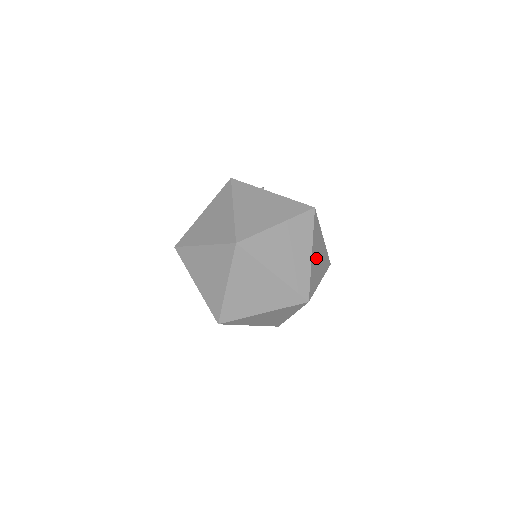
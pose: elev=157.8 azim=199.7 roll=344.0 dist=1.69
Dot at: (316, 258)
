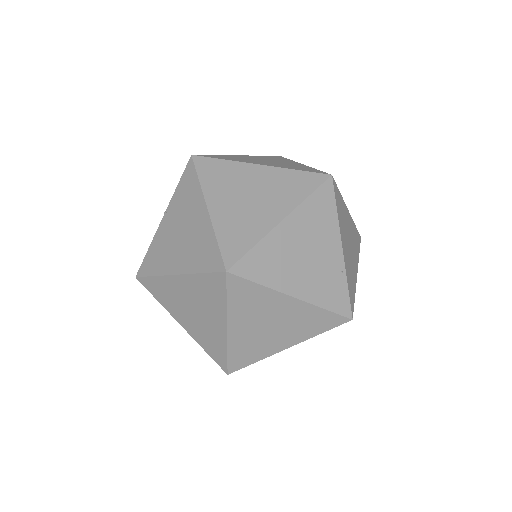
Dot at: occluded
